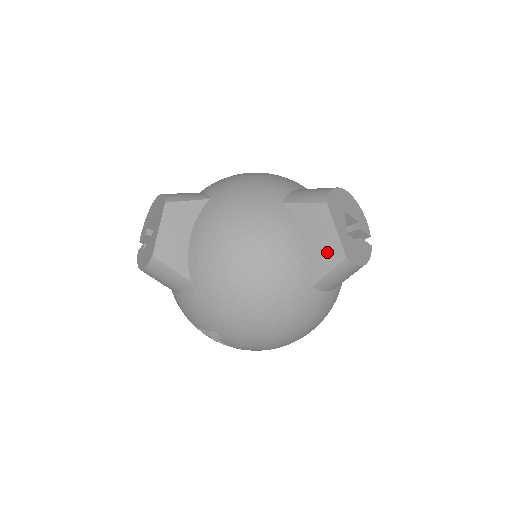
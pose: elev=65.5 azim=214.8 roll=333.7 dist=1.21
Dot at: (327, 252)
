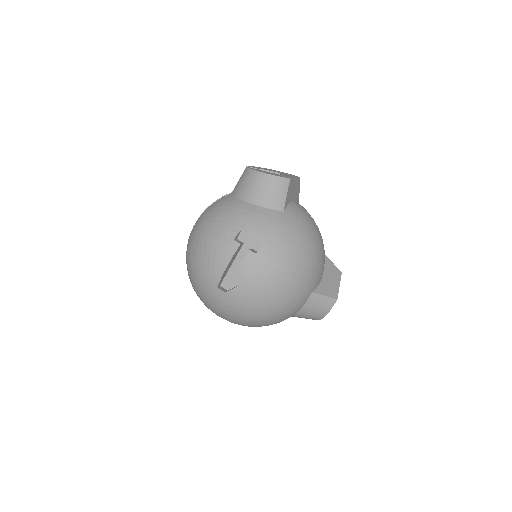
Dot at: (330, 288)
